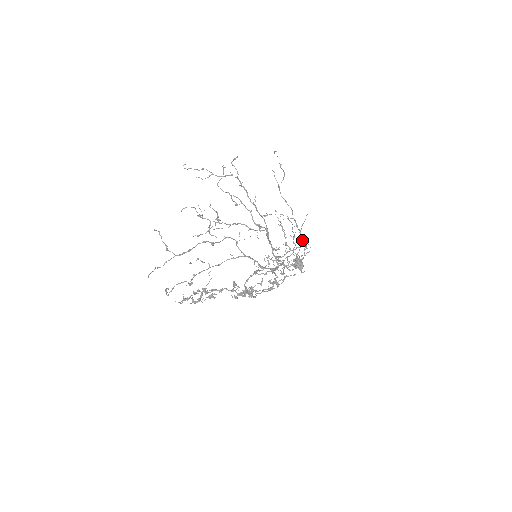
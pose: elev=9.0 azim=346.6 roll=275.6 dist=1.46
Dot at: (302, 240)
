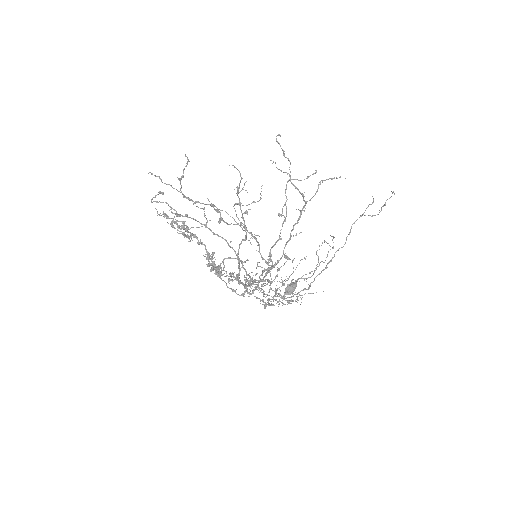
Dot at: occluded
